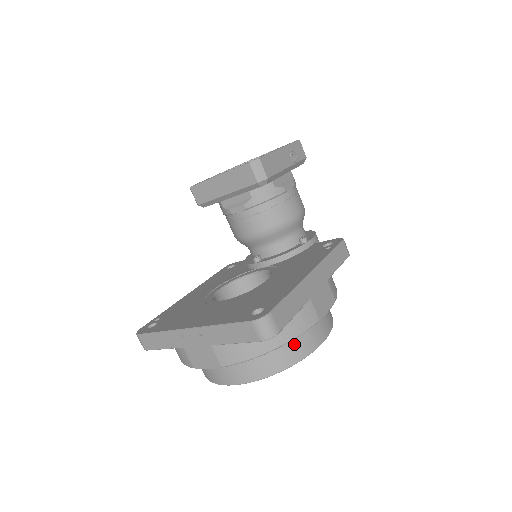
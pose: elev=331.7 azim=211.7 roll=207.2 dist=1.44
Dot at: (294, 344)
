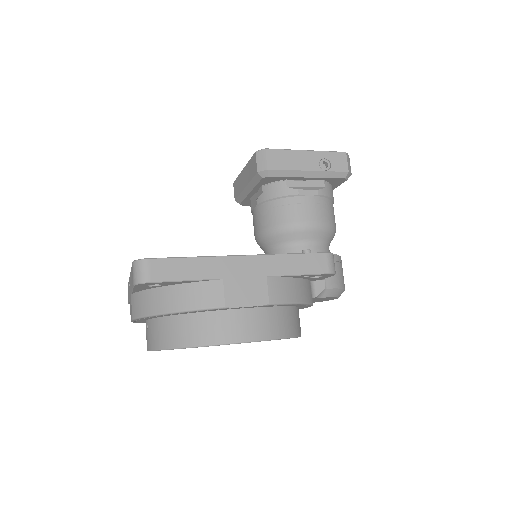
Dot at: (198, 325)
